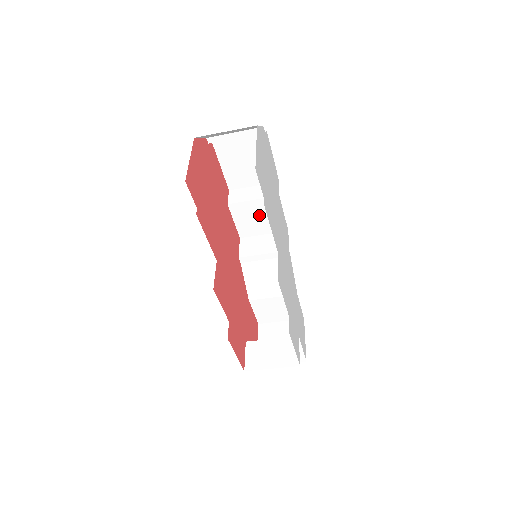
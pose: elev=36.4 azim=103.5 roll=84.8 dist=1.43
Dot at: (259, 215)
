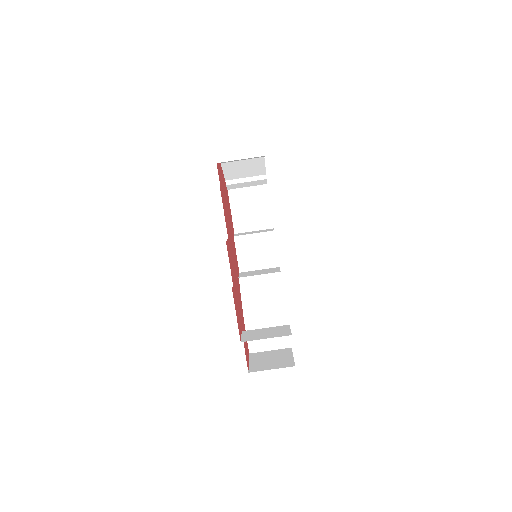
Dot at: (257, 249)
